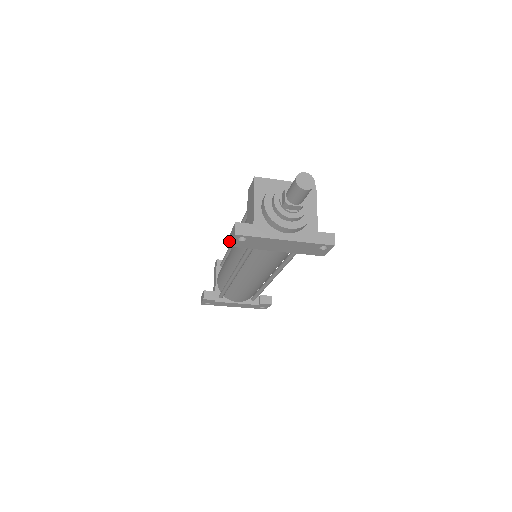
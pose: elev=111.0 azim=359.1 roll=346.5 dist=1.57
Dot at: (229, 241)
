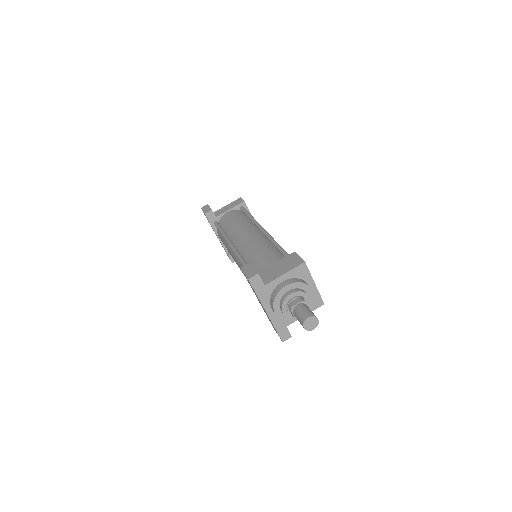
Dot at: (245, 265)
